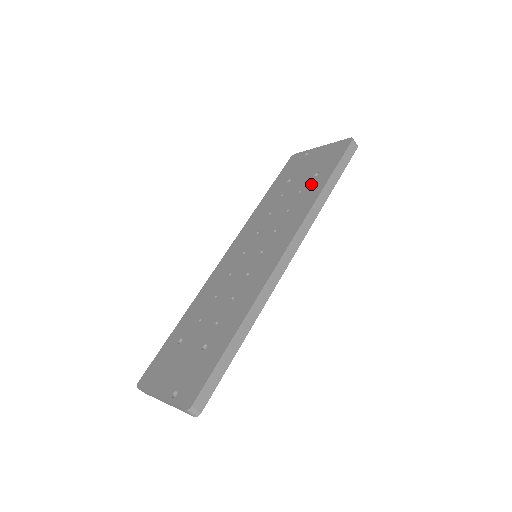
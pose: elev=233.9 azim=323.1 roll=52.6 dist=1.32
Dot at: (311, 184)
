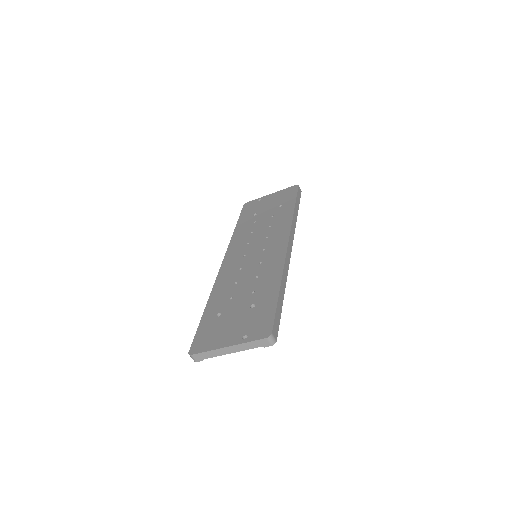
Dot at: (280, 210)
